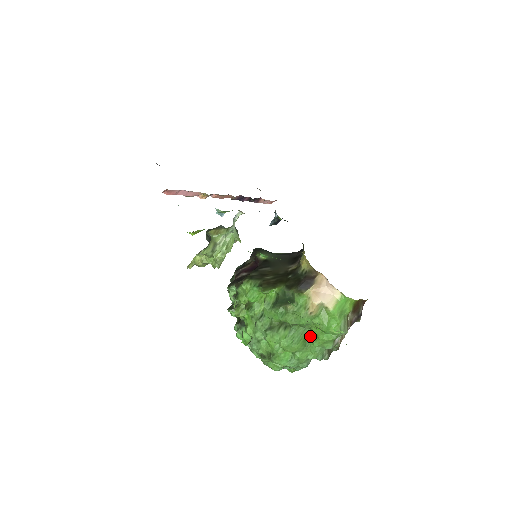
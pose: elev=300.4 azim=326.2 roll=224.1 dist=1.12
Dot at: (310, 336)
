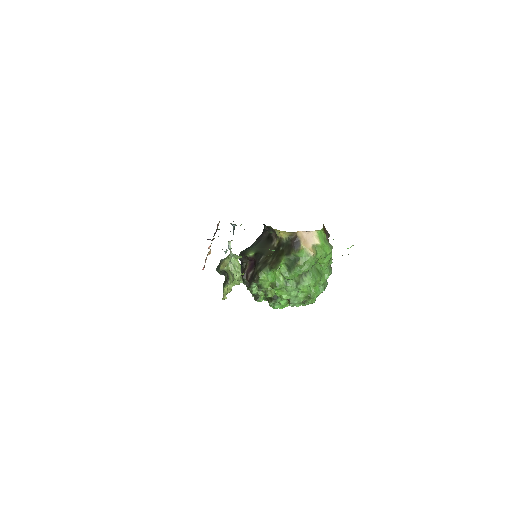
Dot at: (318, 267)
